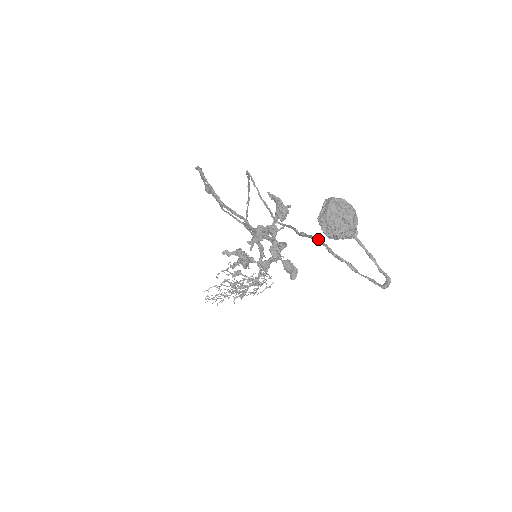
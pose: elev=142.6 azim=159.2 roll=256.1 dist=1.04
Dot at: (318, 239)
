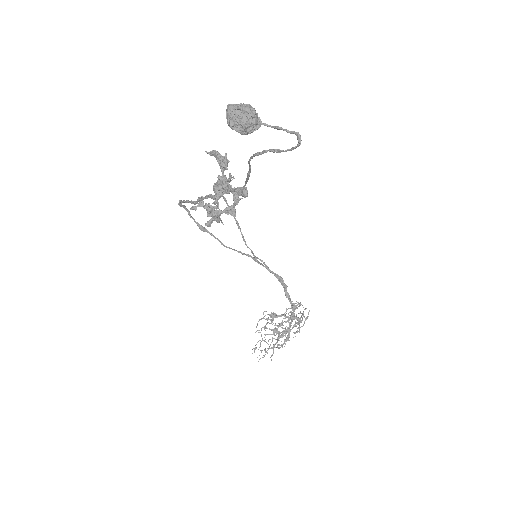
Dot at: (250, 157)
